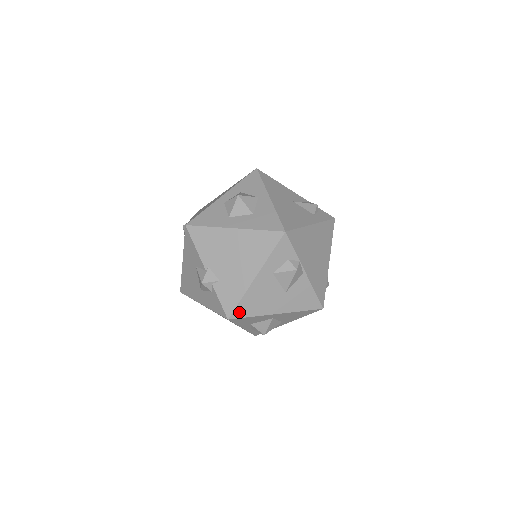
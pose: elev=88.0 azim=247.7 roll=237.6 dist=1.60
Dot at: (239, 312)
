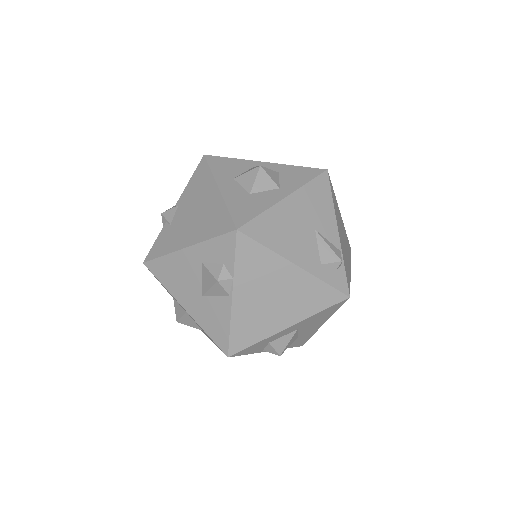
Dot at: (155, 267)
